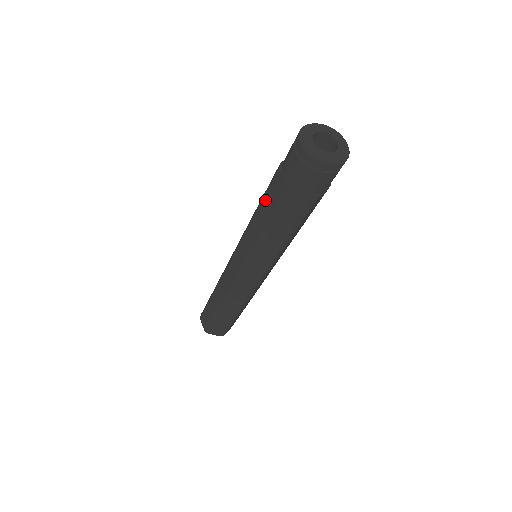
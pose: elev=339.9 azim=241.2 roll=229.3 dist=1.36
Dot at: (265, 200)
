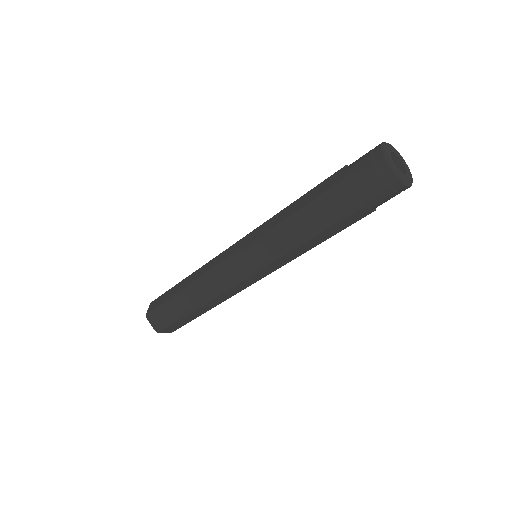
Dot at: (313, 211)
